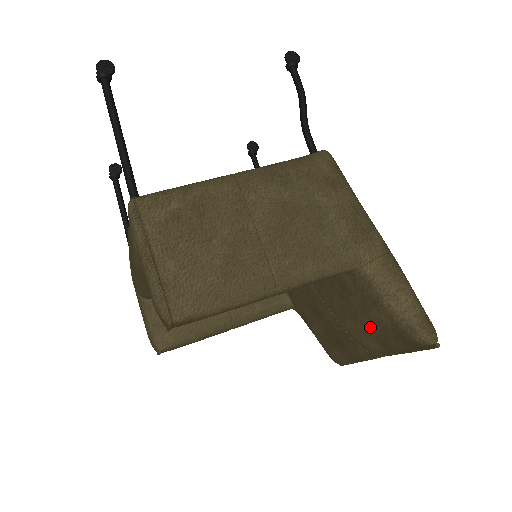
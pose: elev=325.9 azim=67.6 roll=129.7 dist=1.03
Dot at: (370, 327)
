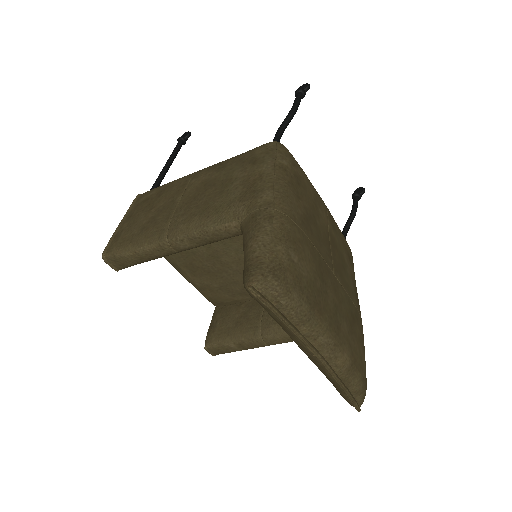
Dot at: occluded
